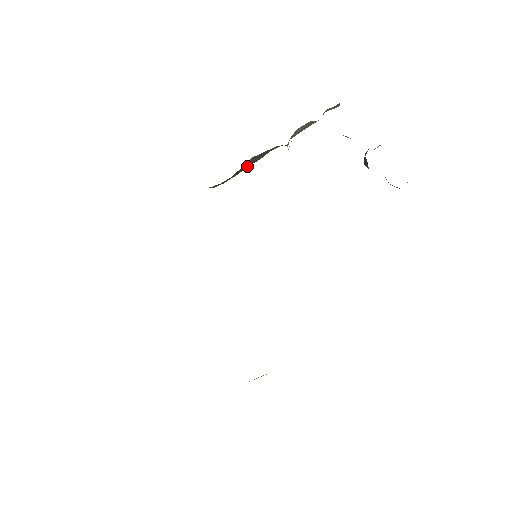
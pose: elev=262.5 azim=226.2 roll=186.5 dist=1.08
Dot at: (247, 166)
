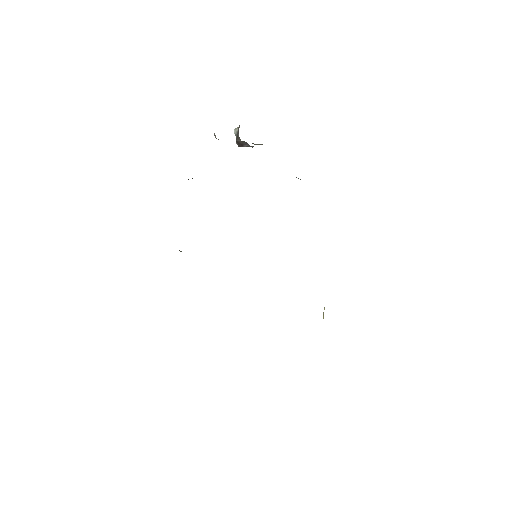
Dot at: occluded
